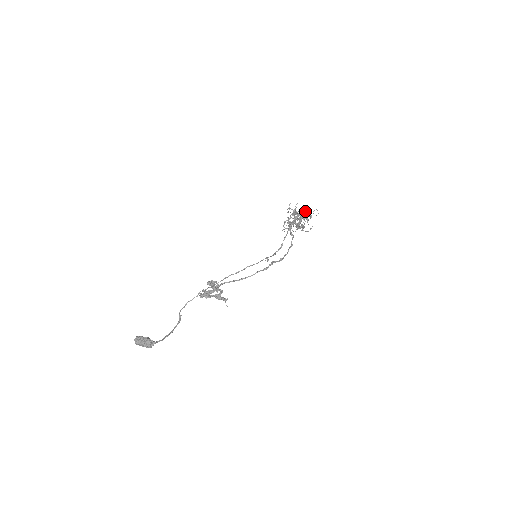
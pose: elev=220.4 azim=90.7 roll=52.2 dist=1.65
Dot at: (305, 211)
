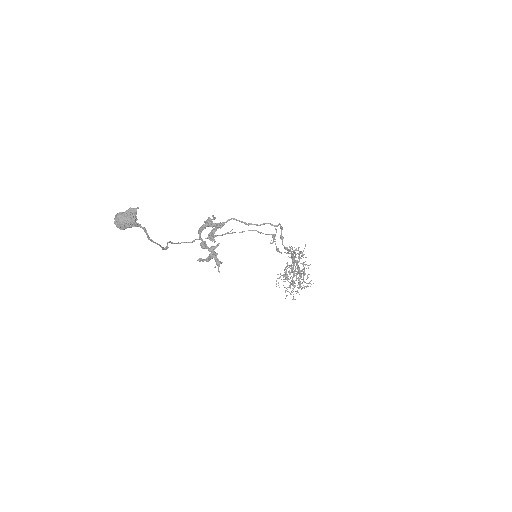
Dot at: occluded
